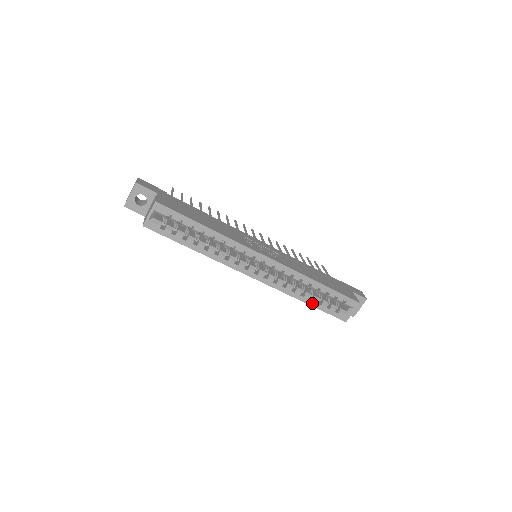
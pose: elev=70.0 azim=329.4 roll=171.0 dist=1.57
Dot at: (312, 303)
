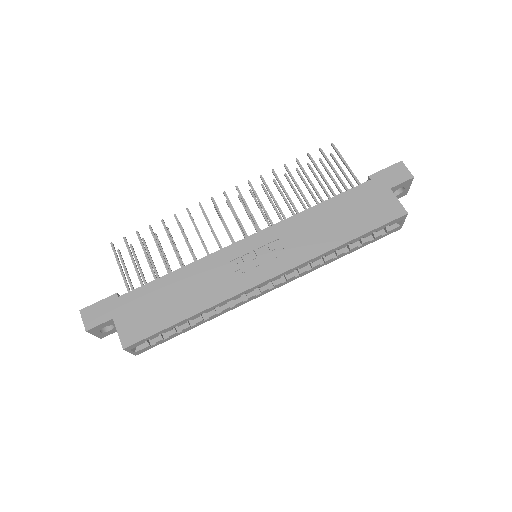
Dot at: (350, 251)
